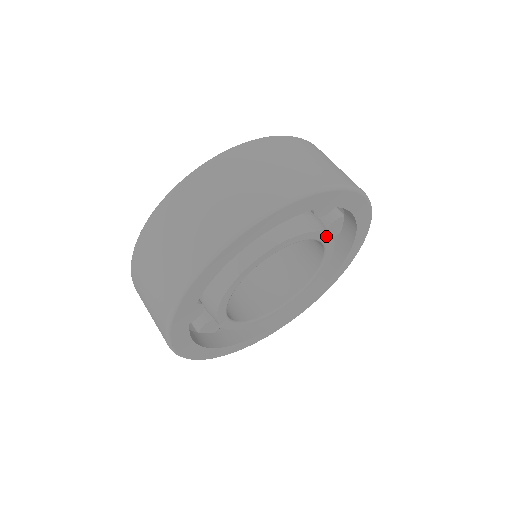
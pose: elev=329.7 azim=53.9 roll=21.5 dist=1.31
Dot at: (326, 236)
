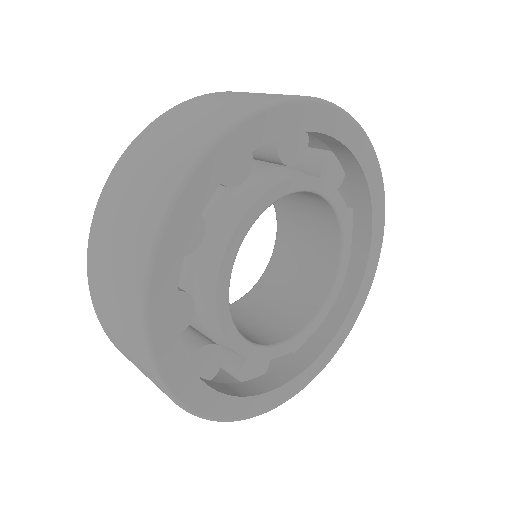
Dot at: (341, 202)
